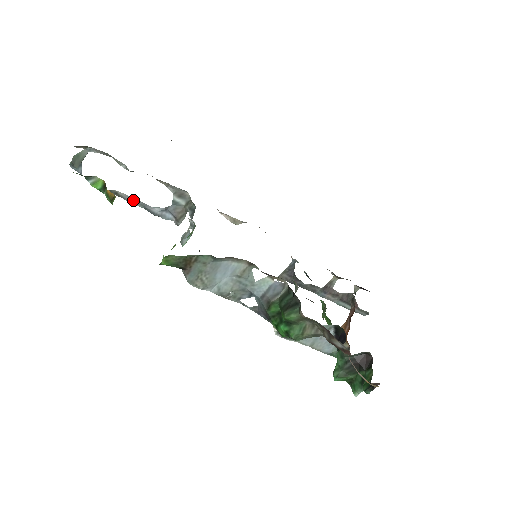
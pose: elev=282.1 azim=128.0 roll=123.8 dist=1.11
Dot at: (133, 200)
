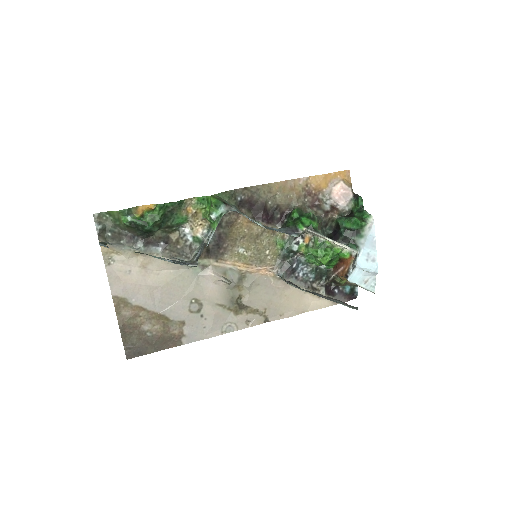
Dot at: (156, 257)
